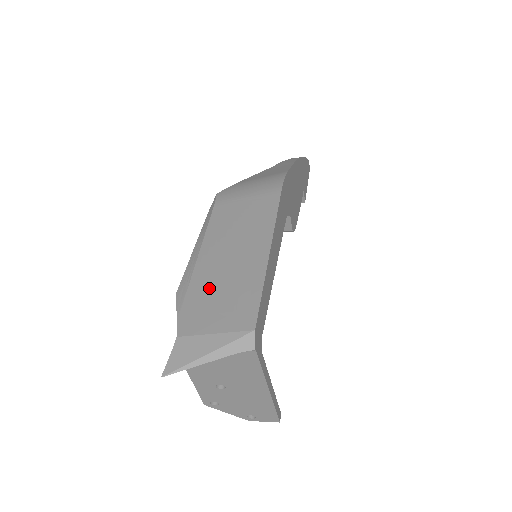
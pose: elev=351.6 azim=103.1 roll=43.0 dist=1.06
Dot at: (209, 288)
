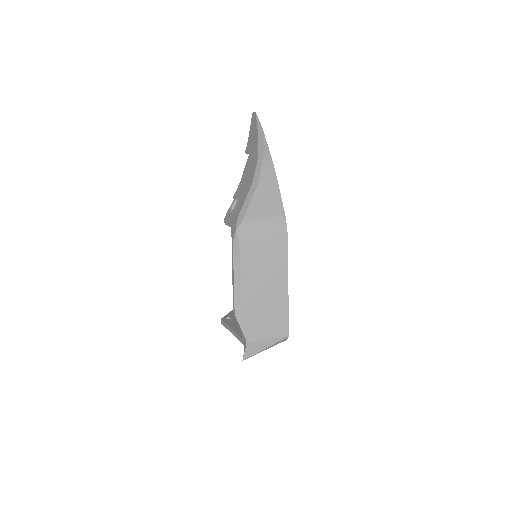
Dot at: (257, 313)
